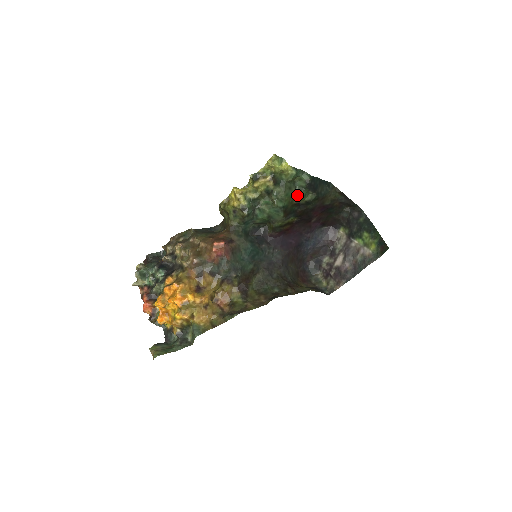
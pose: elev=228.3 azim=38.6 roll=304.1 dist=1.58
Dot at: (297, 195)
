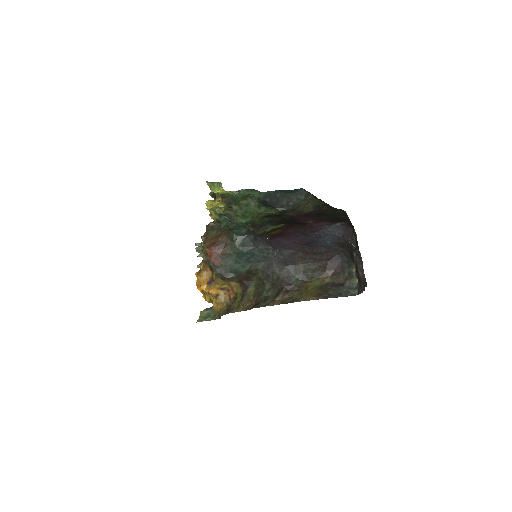
Dot at: (258, 210)
